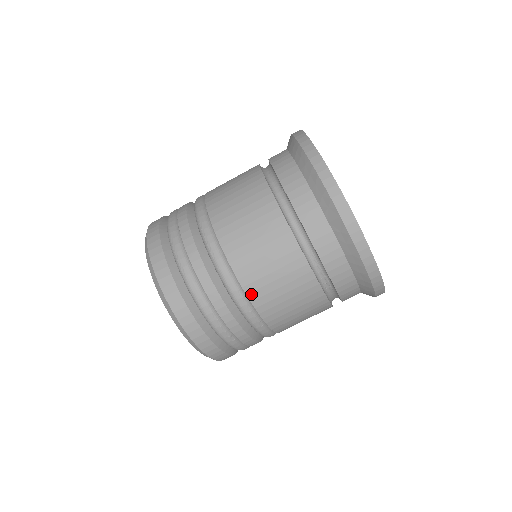
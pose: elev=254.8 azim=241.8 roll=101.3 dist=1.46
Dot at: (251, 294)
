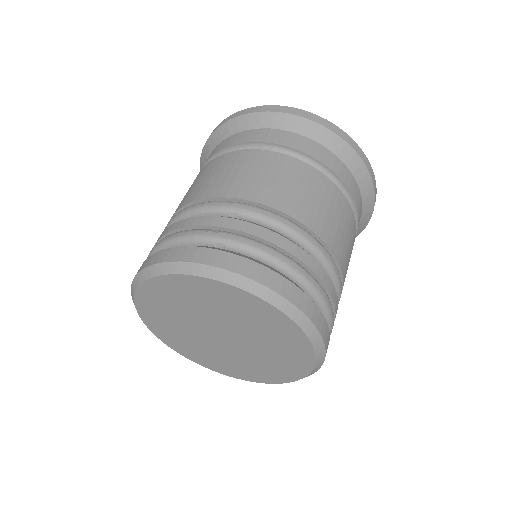
Dot at: (195, 199)
